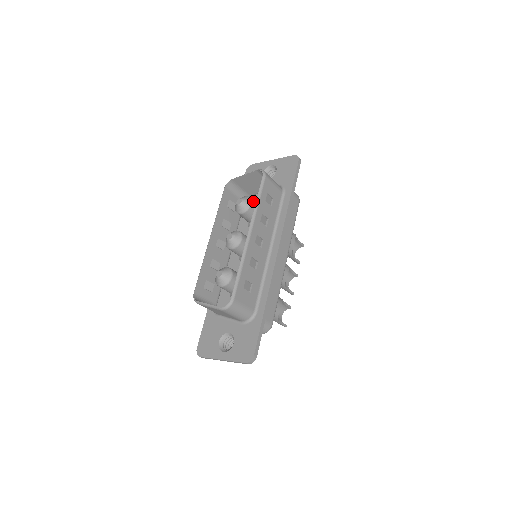
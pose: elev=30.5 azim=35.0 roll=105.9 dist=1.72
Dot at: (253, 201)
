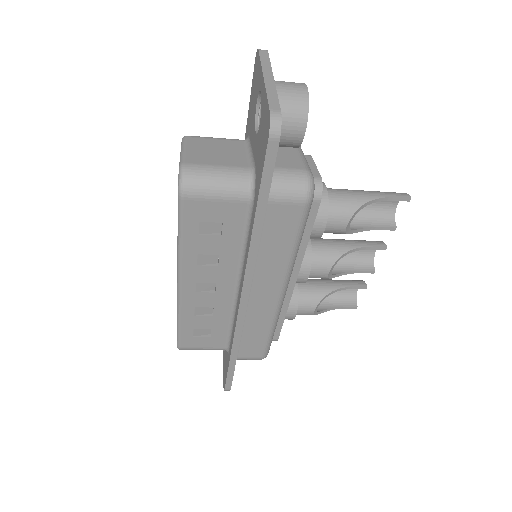
Dot at: occluded
